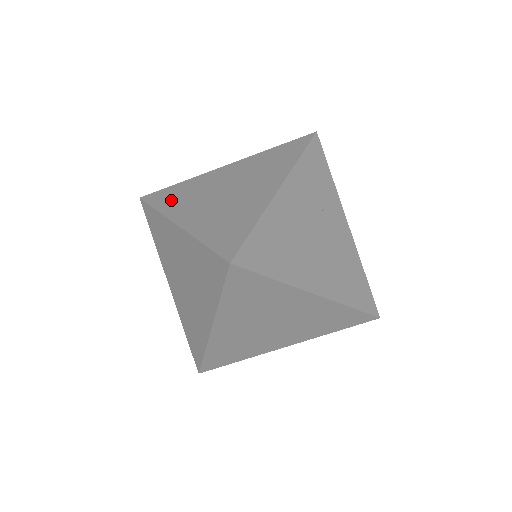
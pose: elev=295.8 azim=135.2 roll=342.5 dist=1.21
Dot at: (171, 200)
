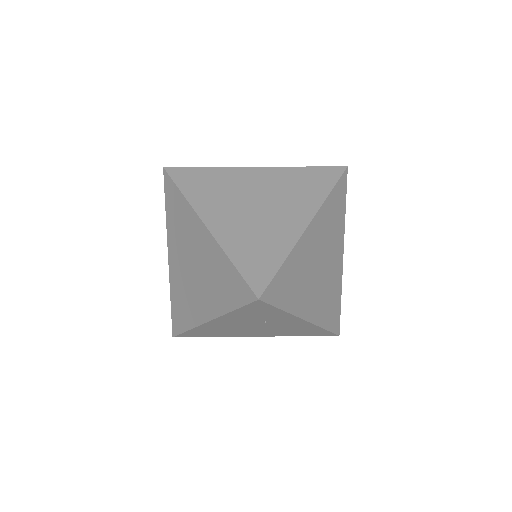
Dot at: (172, 216)
